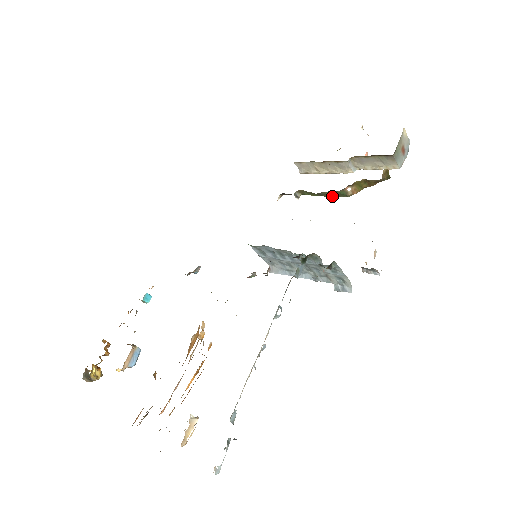
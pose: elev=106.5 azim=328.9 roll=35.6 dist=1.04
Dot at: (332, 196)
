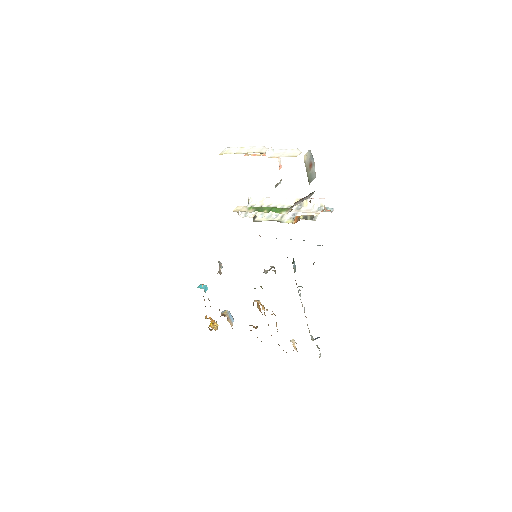
Dot at: (279, 210)
